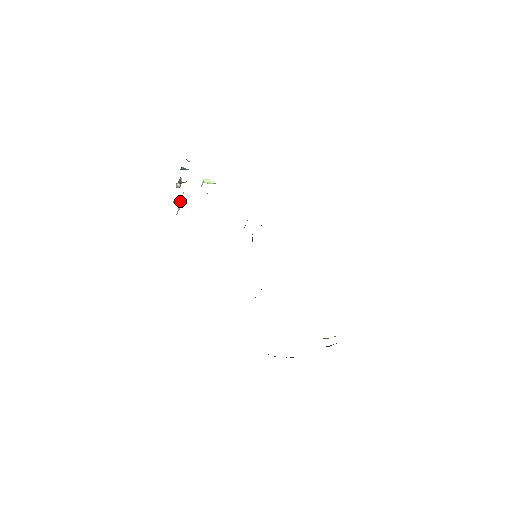
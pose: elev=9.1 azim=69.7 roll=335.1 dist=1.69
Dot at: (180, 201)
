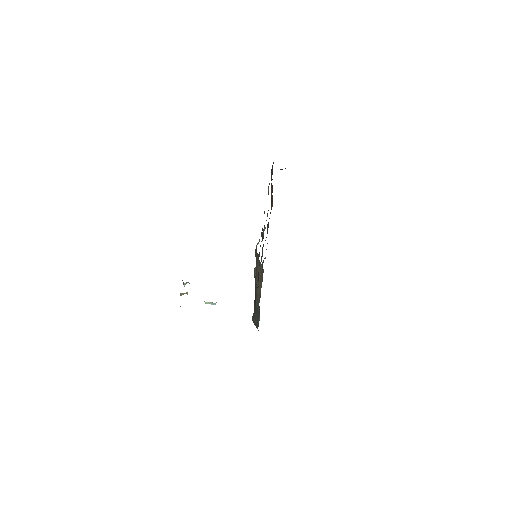
Dot at: occluded
